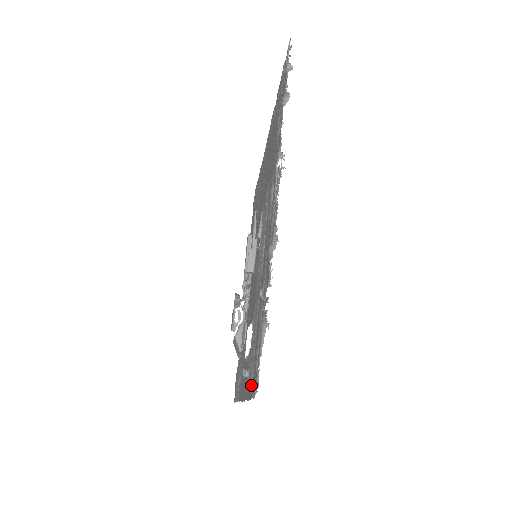
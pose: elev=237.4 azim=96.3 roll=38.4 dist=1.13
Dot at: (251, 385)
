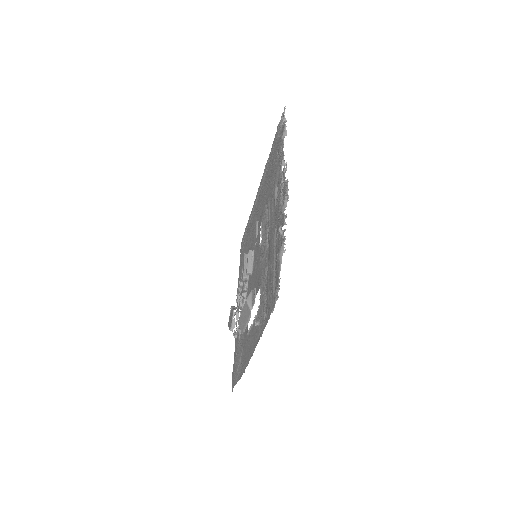
Dot at: (266, 317)
